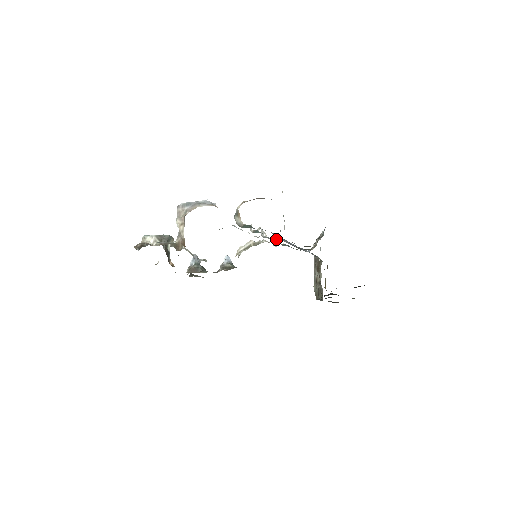
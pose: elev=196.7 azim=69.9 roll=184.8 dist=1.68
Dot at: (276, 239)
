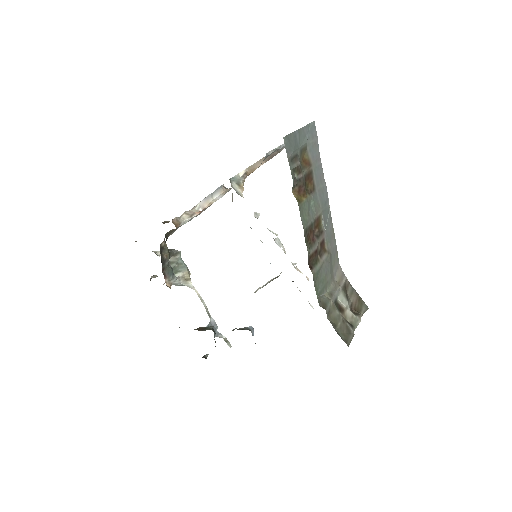
Dot at: (306, 276)
